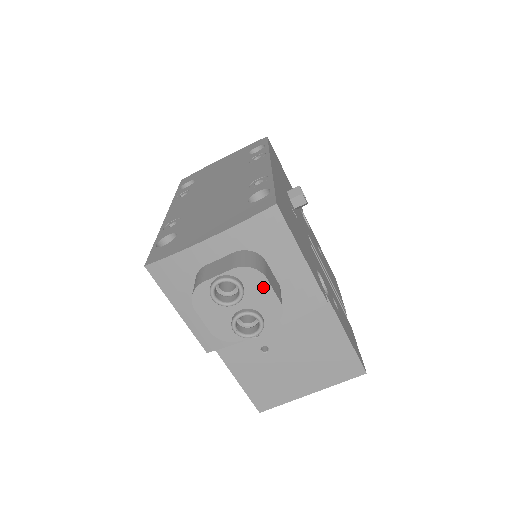
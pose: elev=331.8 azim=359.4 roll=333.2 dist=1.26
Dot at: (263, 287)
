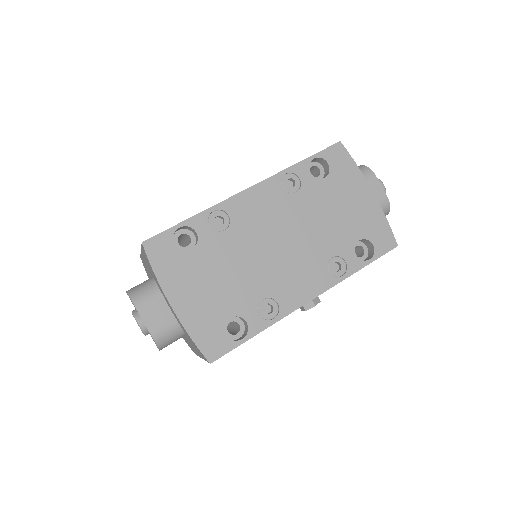
Dot at: occluded
